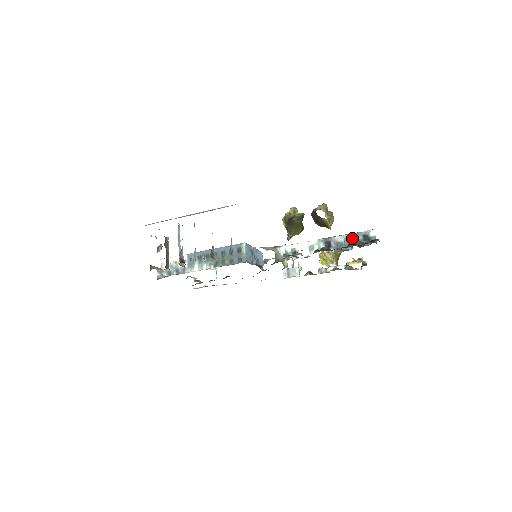
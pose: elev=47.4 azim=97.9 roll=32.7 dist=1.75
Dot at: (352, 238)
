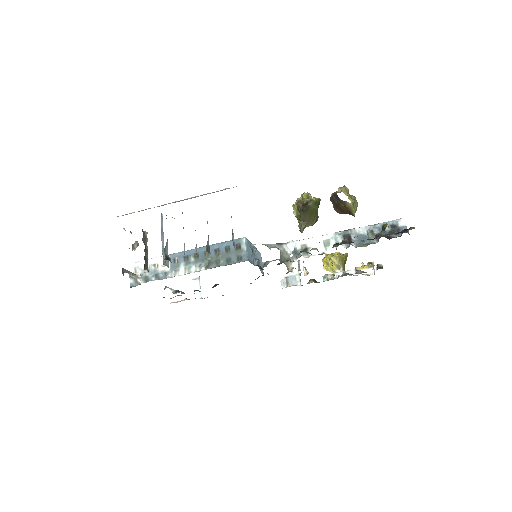
Dot at: (384, 225)
